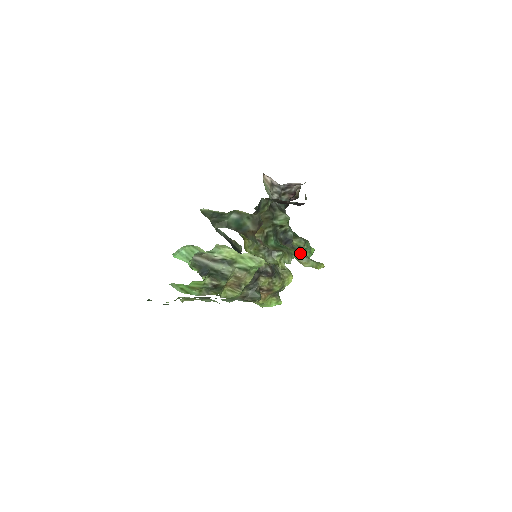
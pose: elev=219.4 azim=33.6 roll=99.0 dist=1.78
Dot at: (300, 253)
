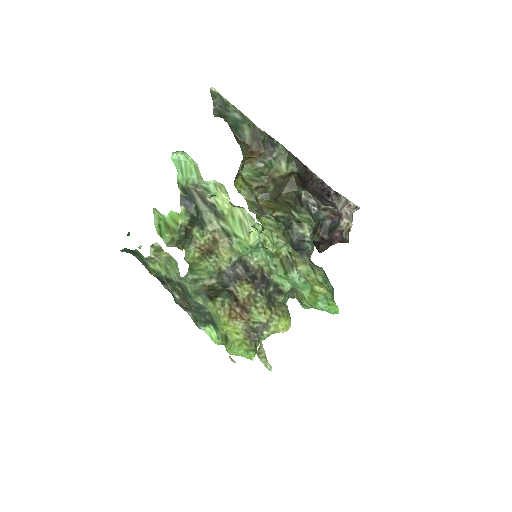
Dot at: occluded
